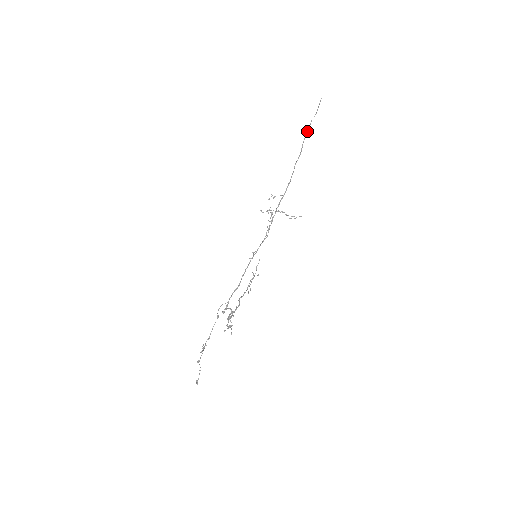
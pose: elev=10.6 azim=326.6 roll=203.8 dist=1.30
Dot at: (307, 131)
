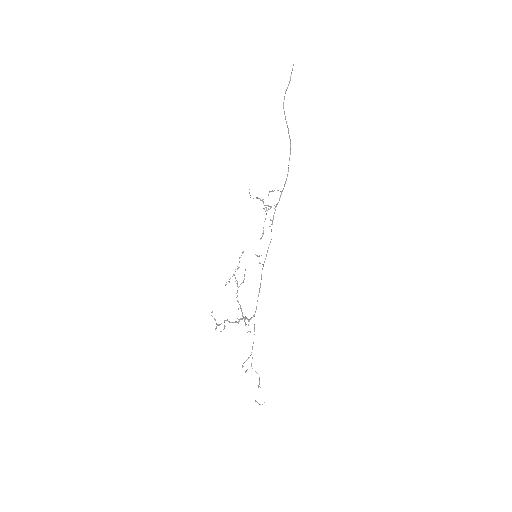
Dot at: occluded
